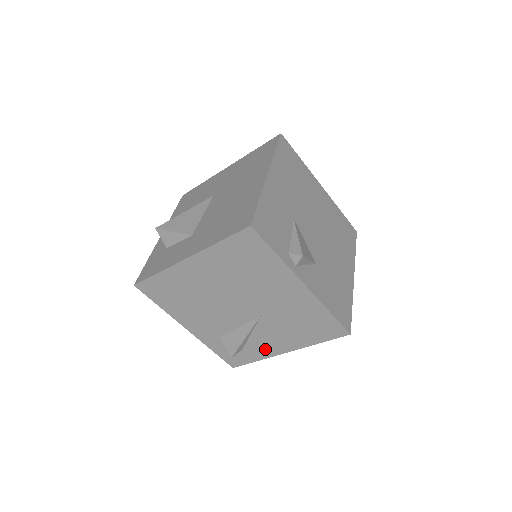
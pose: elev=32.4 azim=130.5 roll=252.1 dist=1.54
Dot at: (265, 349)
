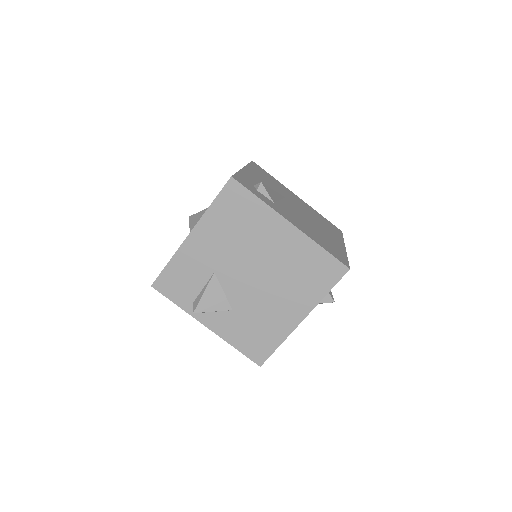
Dot at: occluded
